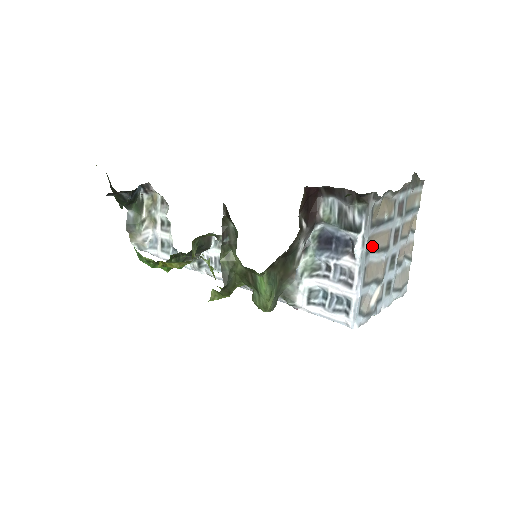
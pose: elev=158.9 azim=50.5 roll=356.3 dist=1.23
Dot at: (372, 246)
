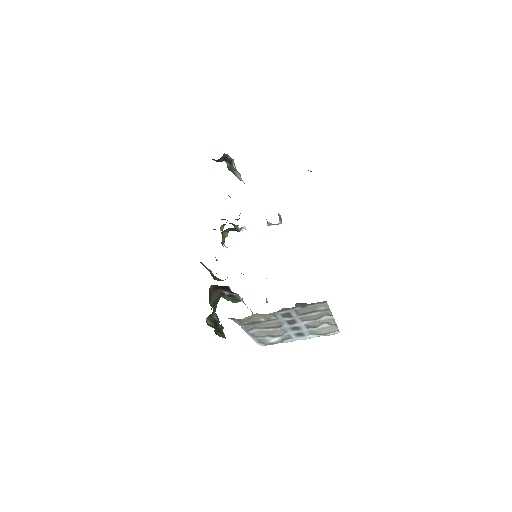
Dot at: (256, 327)
